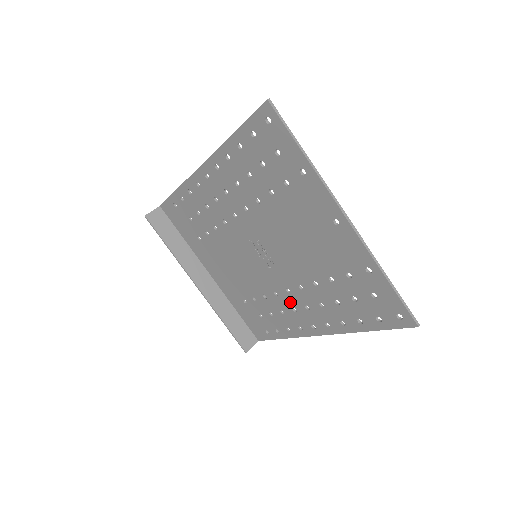
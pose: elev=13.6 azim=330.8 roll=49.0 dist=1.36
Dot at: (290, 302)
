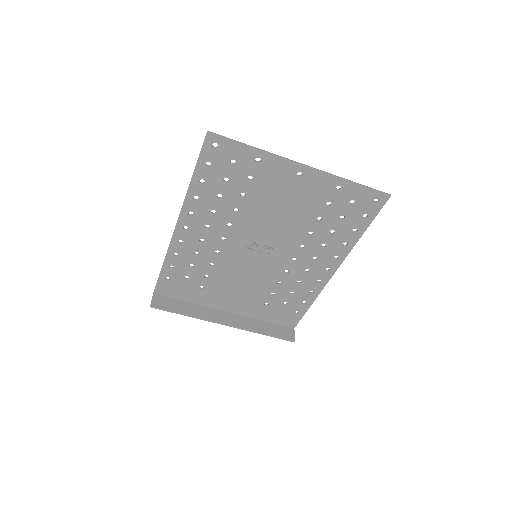
Dot at: (300, 267)
